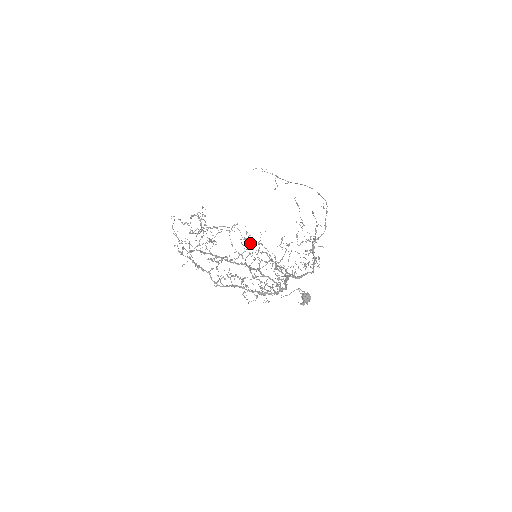
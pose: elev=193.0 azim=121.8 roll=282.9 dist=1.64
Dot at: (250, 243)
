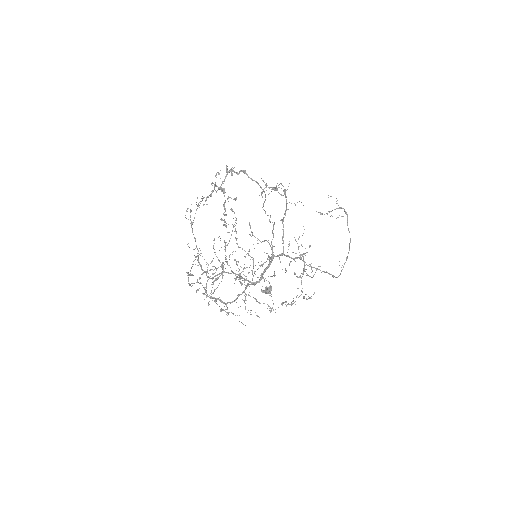
Dot at: occluded
